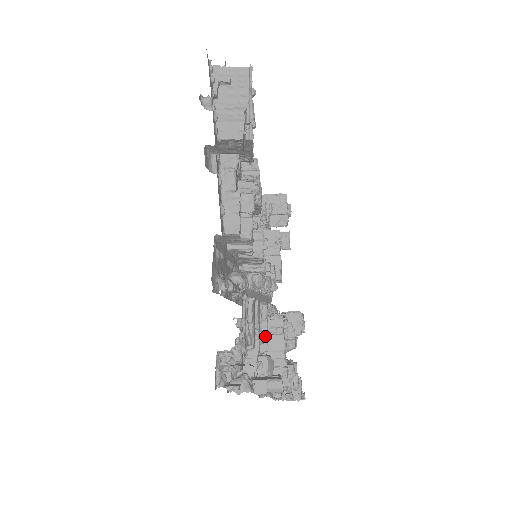
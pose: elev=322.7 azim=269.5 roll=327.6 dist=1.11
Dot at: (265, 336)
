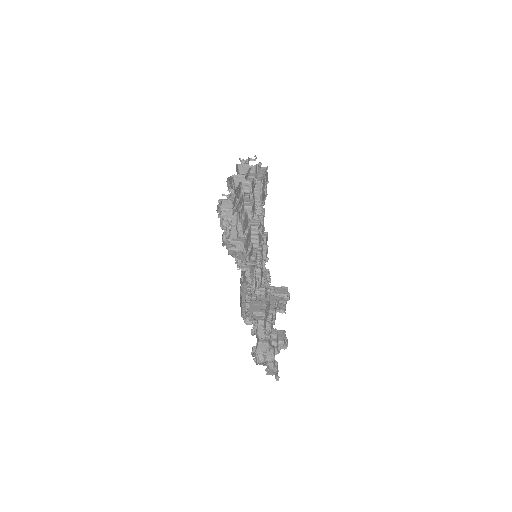
Dot at: occluded
